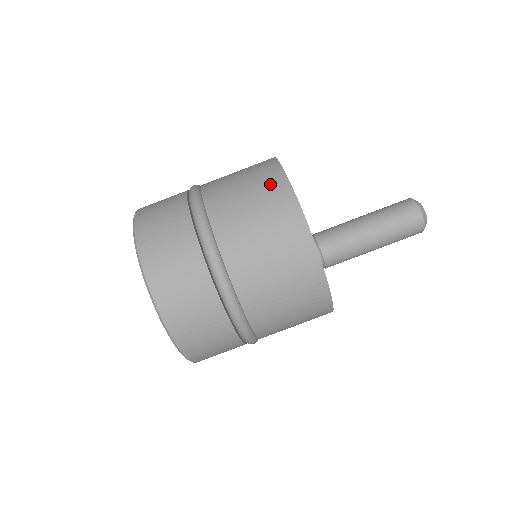
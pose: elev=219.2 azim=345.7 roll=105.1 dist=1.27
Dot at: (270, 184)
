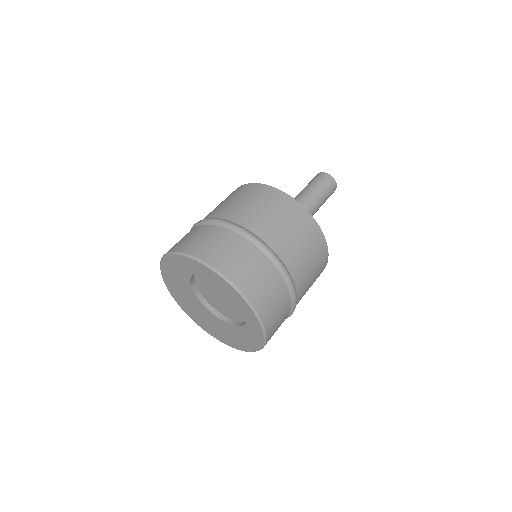
Dot at: occluded
